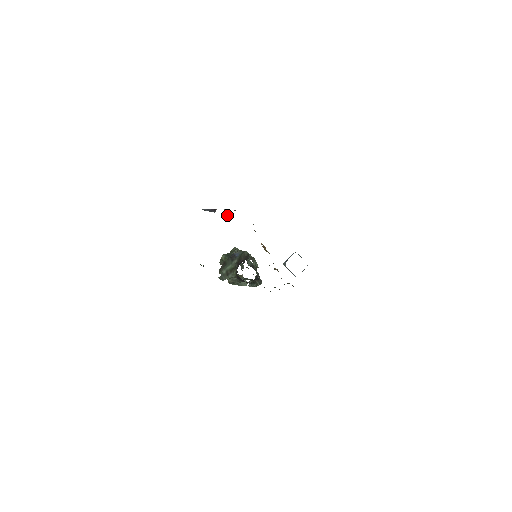
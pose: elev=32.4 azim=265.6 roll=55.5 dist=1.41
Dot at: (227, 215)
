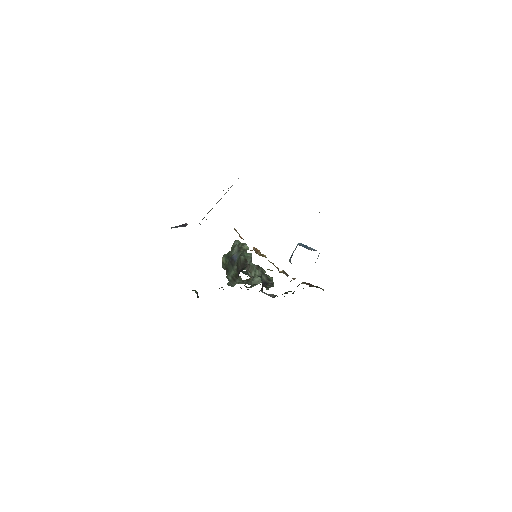
Dot at: occluded
